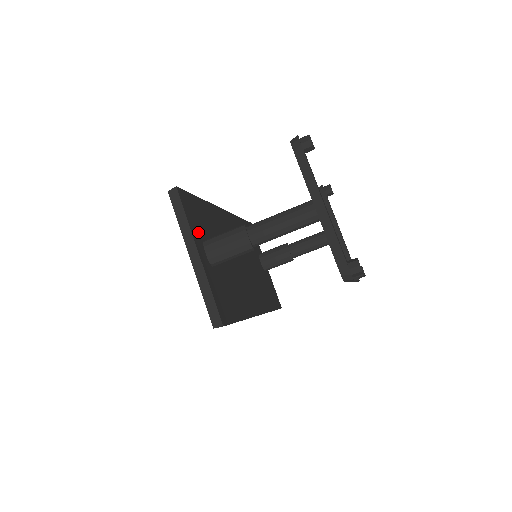
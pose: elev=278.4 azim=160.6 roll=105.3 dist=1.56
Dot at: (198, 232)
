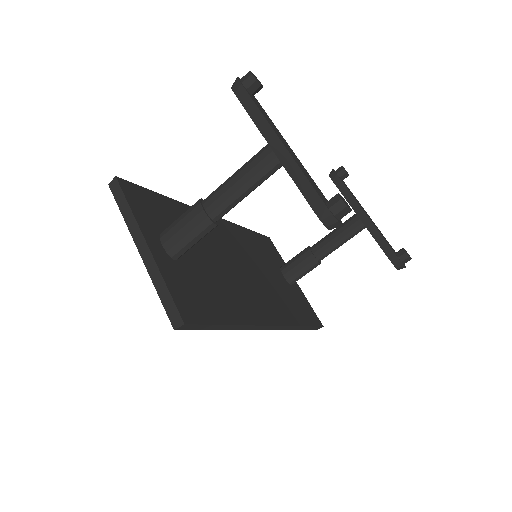
Dot at: (152, 224)
